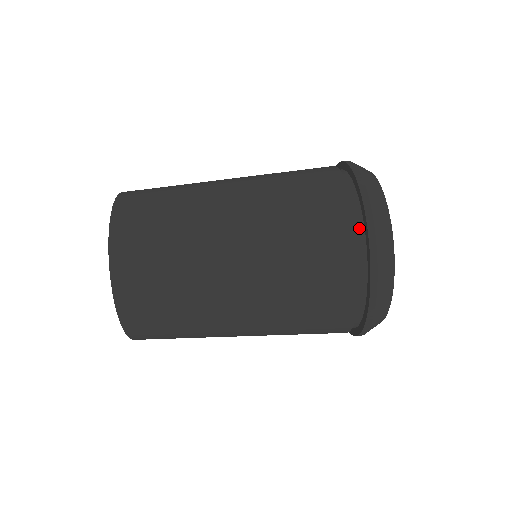
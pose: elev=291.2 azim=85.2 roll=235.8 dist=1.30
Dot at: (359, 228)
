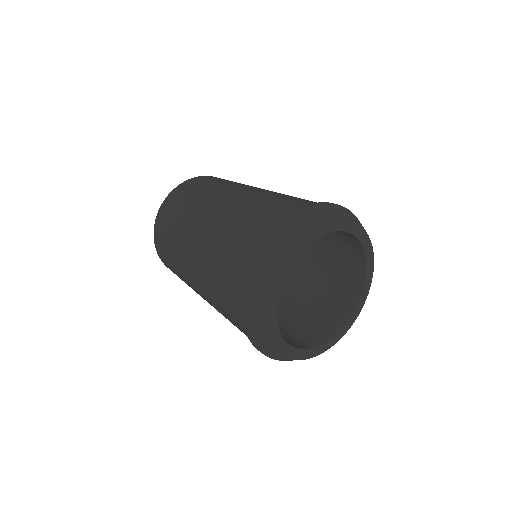
Dot at: occluded
